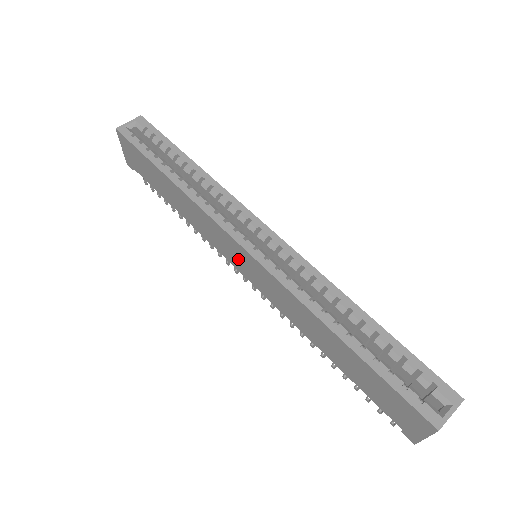
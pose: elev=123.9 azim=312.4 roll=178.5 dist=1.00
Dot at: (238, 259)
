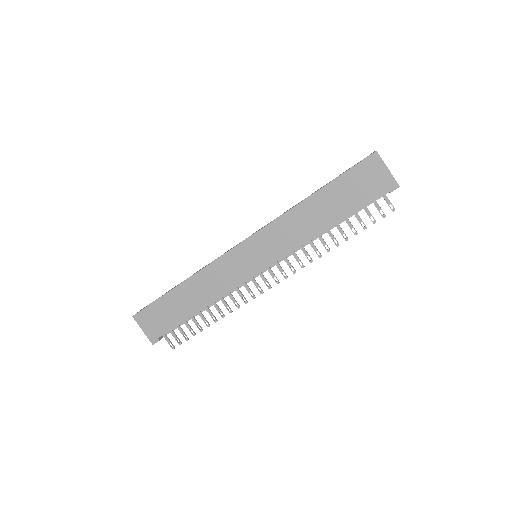
Dot at: (248, 261)
